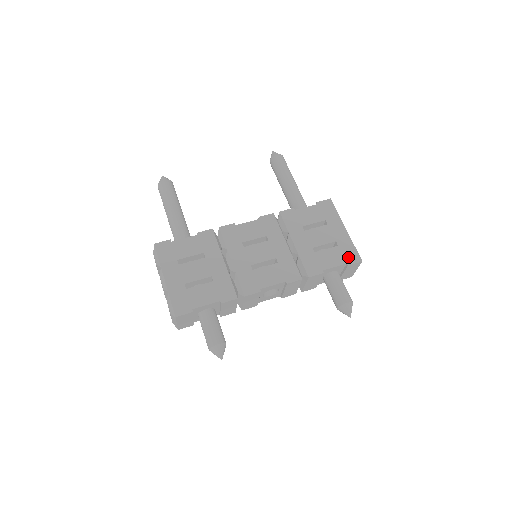
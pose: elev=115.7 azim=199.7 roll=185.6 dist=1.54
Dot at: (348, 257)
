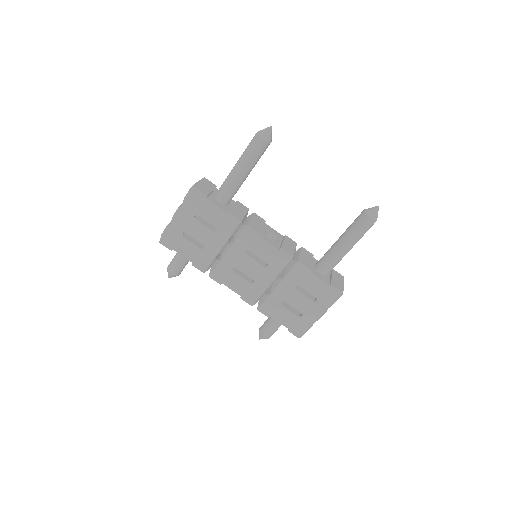
Dot at: (295, 328)
